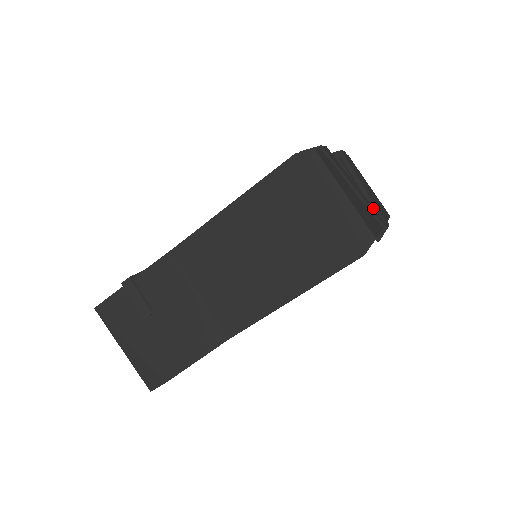
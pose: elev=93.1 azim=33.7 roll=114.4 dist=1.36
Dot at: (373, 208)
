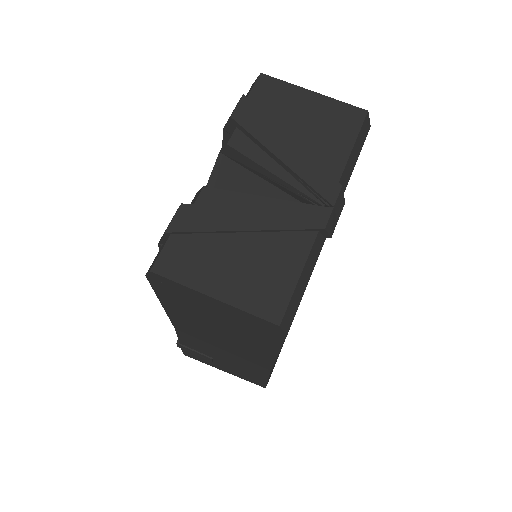
Dot at: (293, 211)
